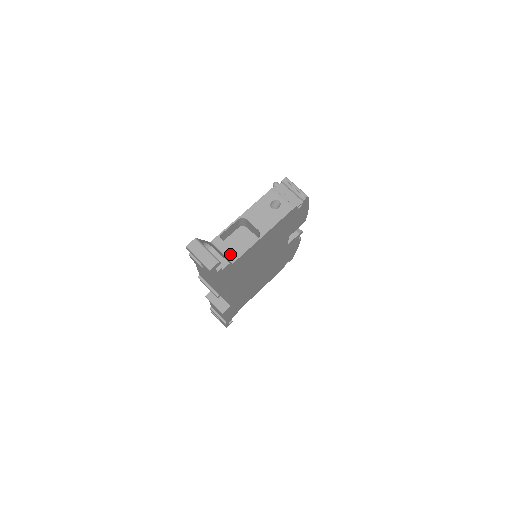
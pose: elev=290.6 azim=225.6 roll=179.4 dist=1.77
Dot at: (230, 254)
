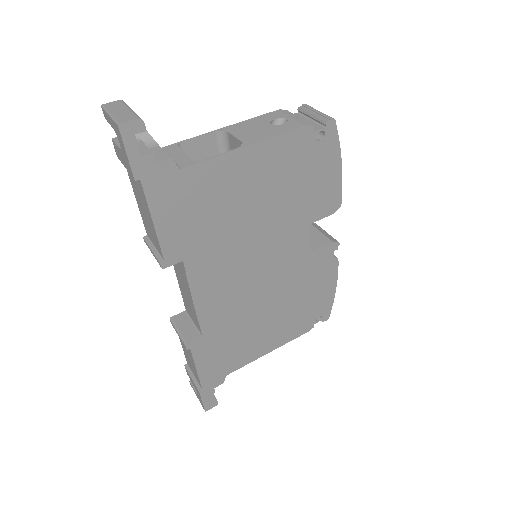
Dot at: (182, 160)
